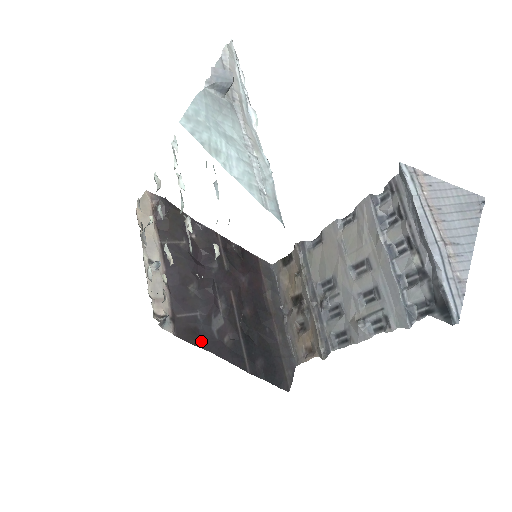
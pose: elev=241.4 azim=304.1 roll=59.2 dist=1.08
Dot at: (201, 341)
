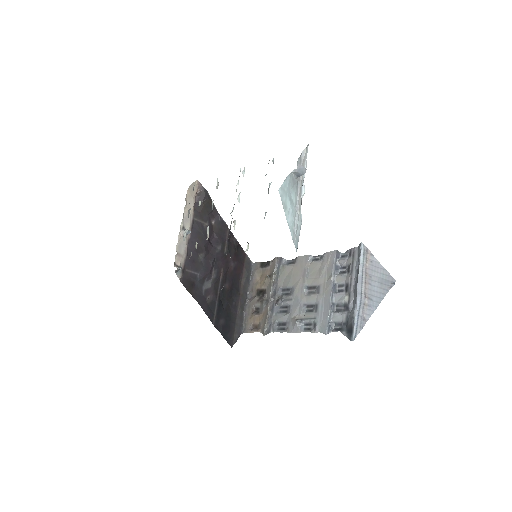
Dot at: (194, 292)
